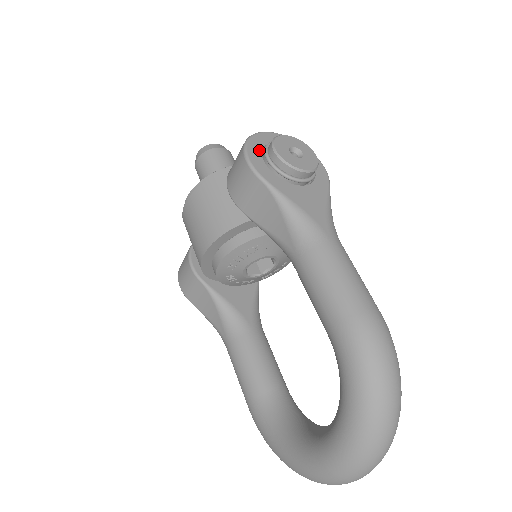
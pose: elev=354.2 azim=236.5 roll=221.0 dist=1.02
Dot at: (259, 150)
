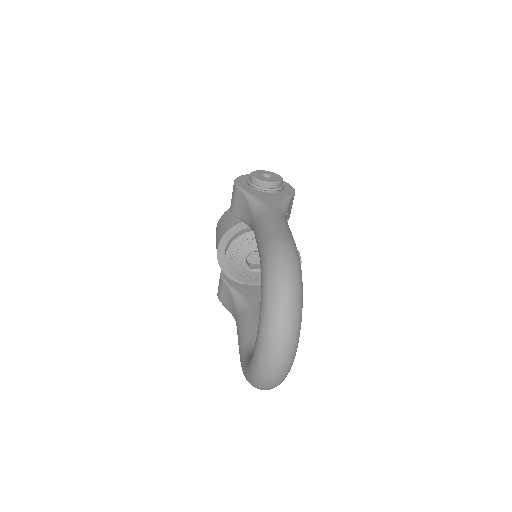
Dot at: (246, 179)
